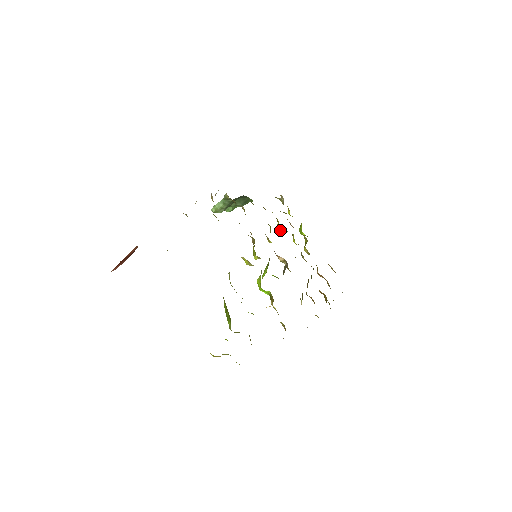
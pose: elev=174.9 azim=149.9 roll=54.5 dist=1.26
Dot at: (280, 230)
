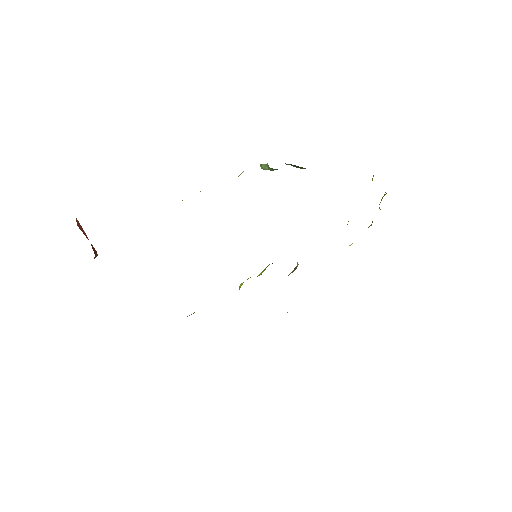
Dot at: occluded
